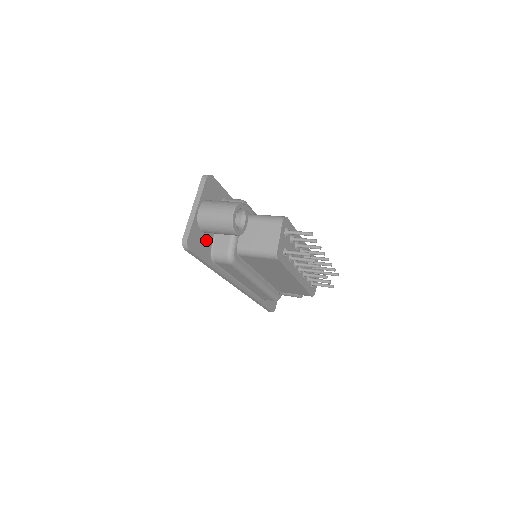
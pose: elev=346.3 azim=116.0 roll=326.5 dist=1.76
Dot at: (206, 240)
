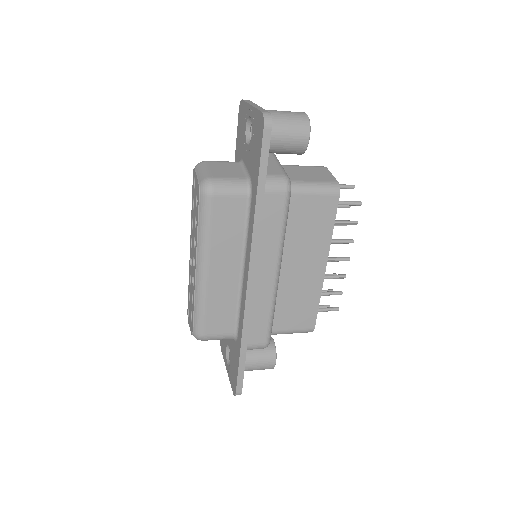
Dot at: occluded
